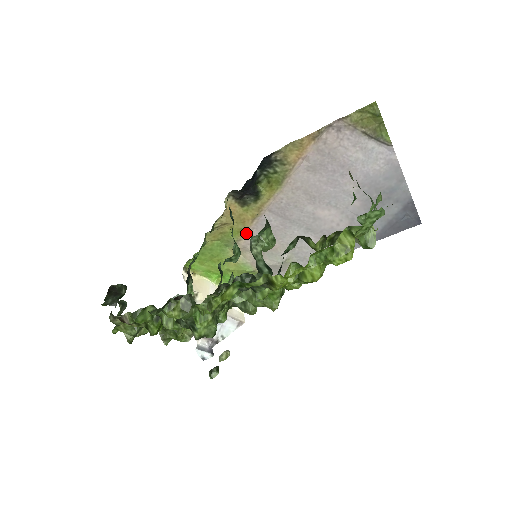
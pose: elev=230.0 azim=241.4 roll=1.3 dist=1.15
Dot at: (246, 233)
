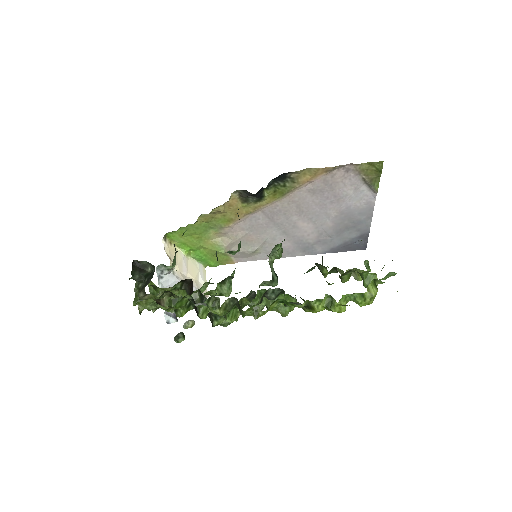
Dot at: (234, 223)
